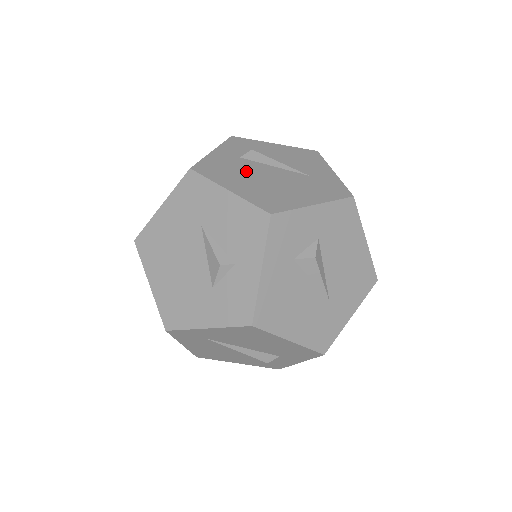
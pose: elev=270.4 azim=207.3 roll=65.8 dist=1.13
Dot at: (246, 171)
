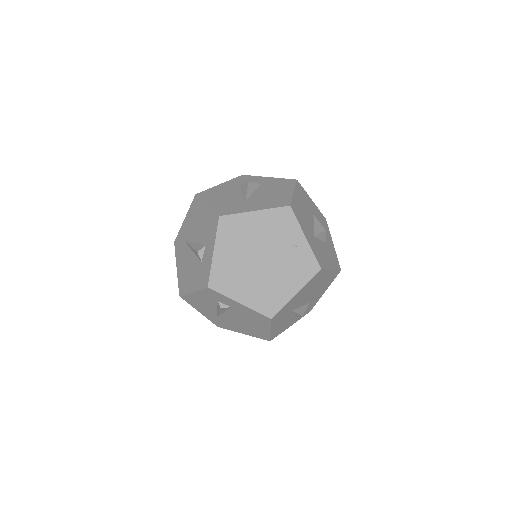
Dot at: occluded
